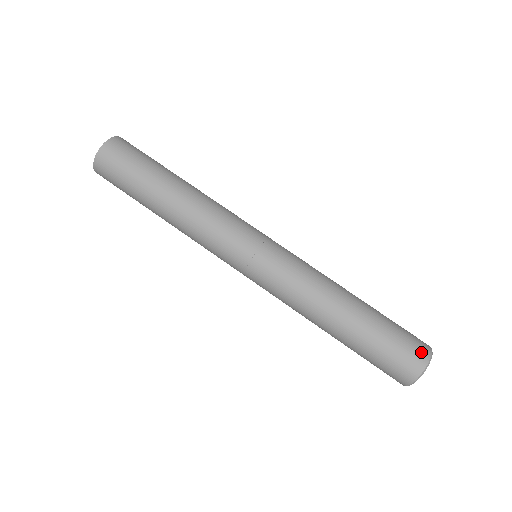
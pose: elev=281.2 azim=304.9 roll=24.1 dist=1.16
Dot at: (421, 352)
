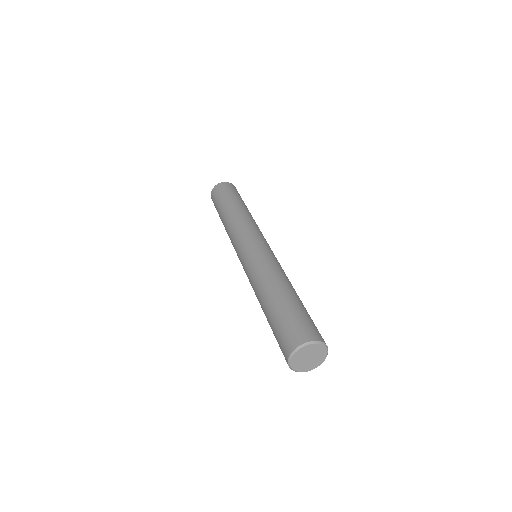
Dot at: occluded
